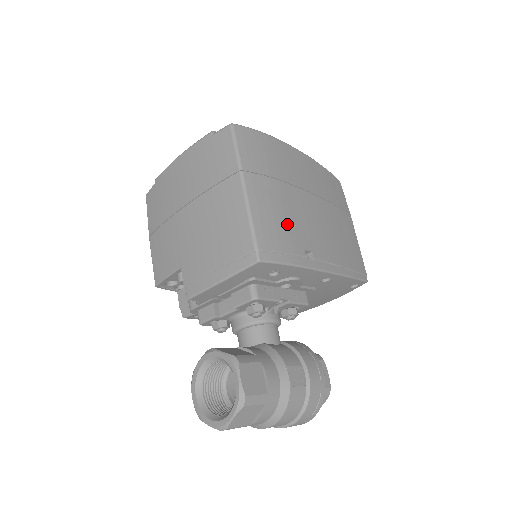
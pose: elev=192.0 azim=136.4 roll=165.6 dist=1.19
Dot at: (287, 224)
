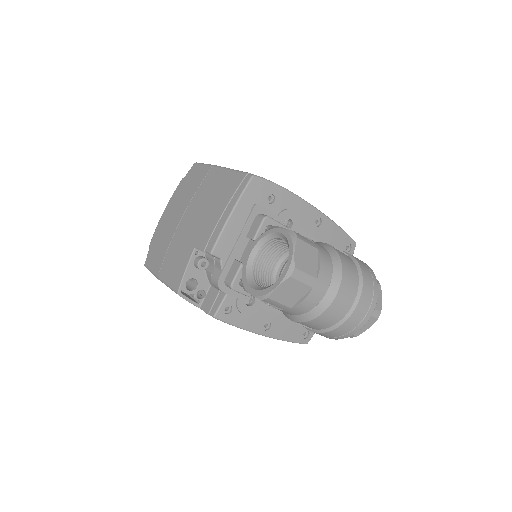
Dot at: occluded
